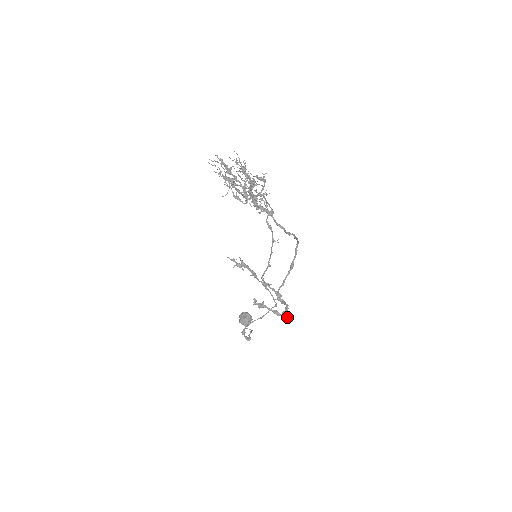
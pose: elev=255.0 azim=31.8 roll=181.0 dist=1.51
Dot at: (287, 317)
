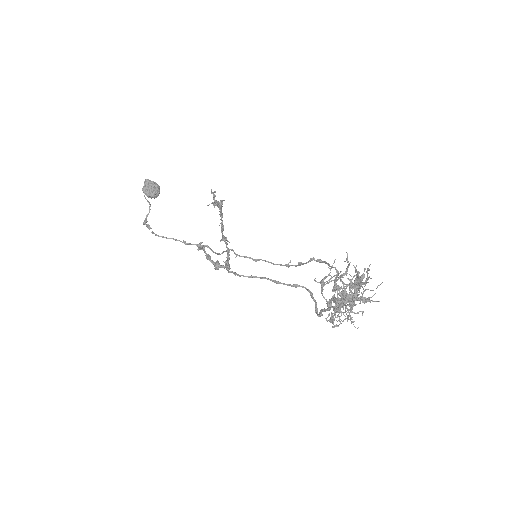
Dot at: (215, 267)
